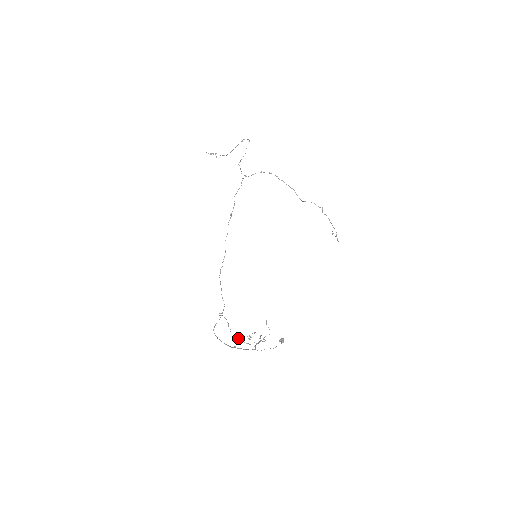
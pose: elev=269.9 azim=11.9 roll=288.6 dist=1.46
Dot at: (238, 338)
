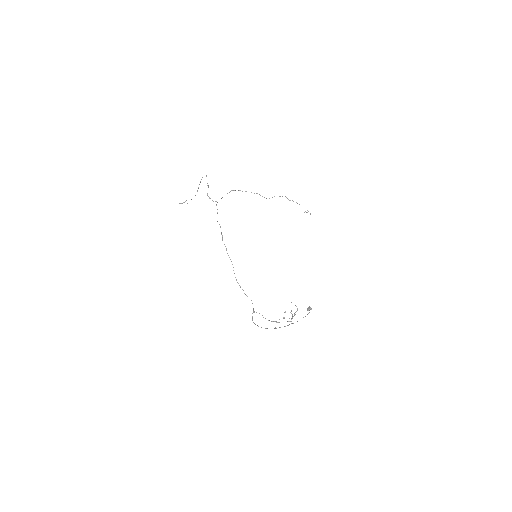
Dot at: occluded
